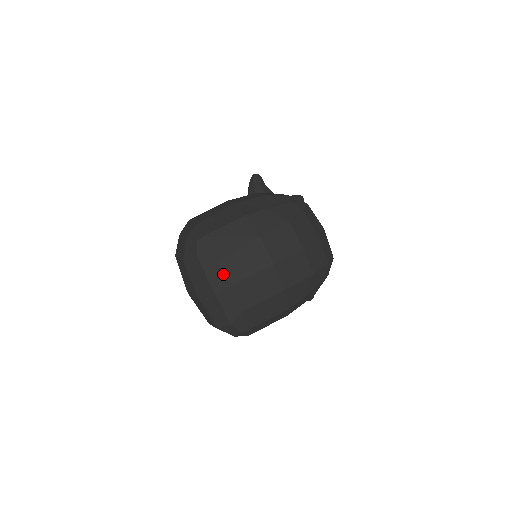
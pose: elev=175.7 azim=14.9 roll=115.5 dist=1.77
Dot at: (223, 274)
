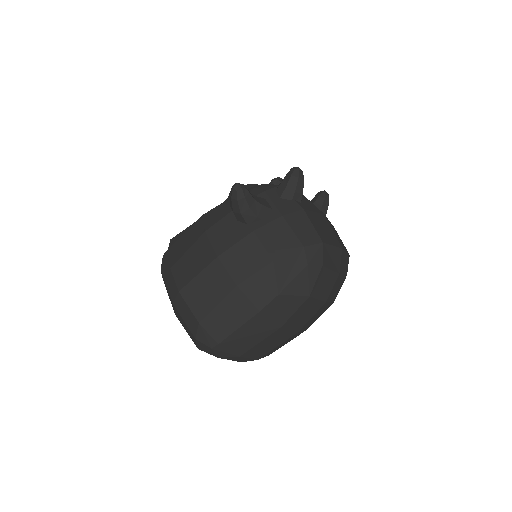
Dot at: (249, 359)
